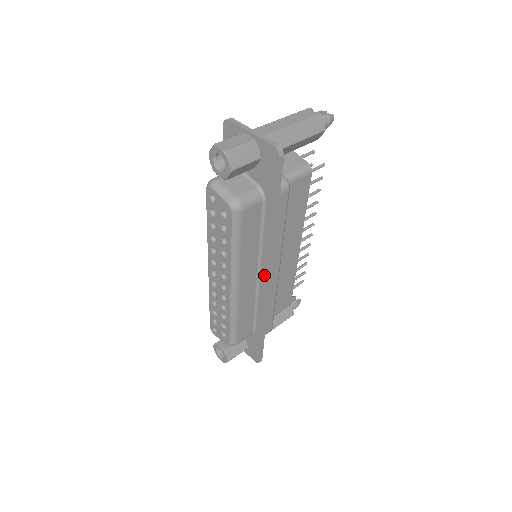
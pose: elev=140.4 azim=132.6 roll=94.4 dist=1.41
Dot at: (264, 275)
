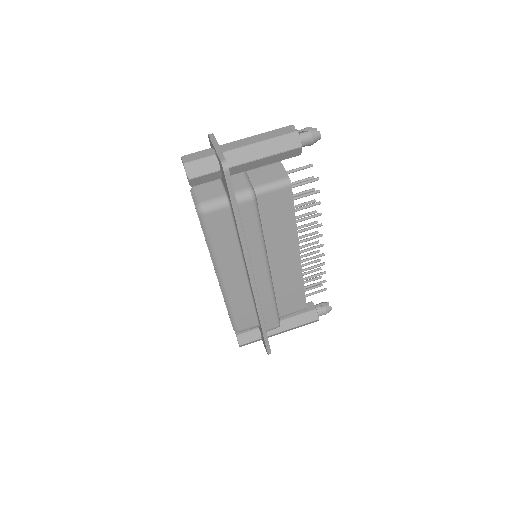
Dot at: (248, 274)
